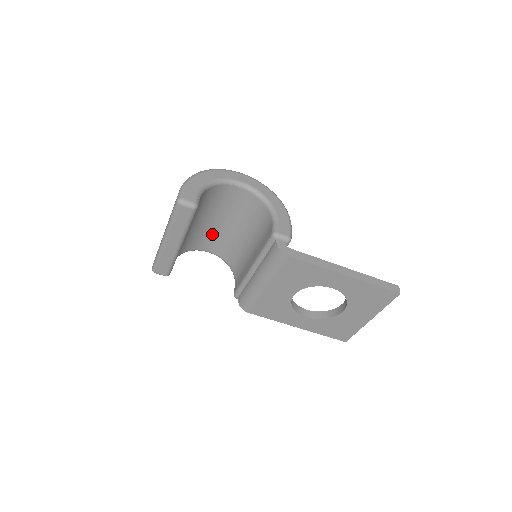
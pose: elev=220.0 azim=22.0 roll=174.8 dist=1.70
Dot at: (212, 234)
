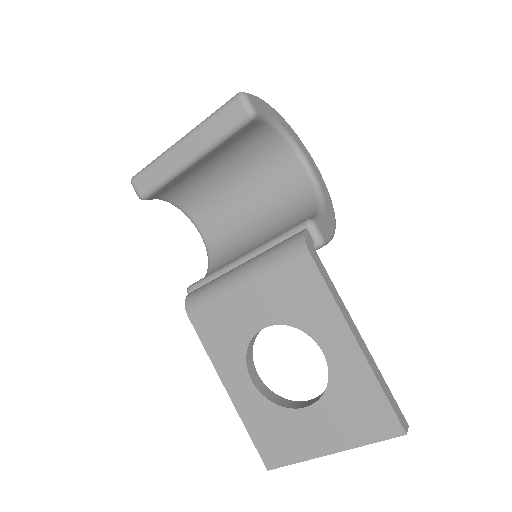
Dot at: (225, 210)
